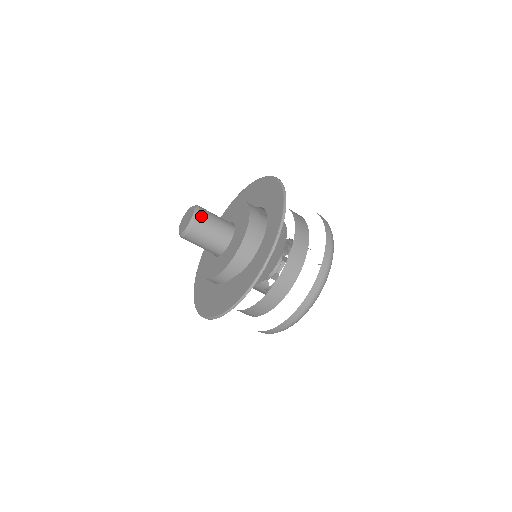
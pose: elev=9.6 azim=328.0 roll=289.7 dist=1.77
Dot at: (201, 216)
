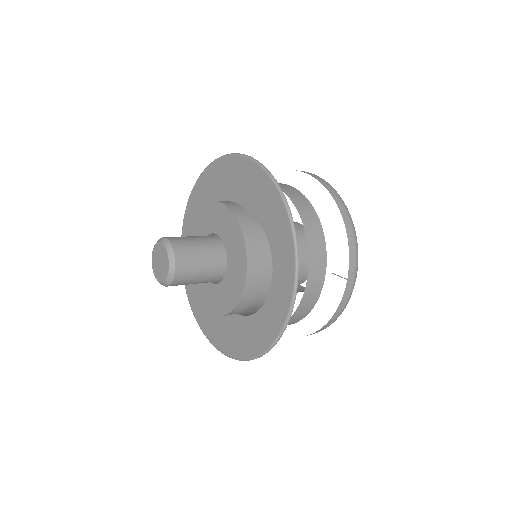
Dot at: (180, 264)
